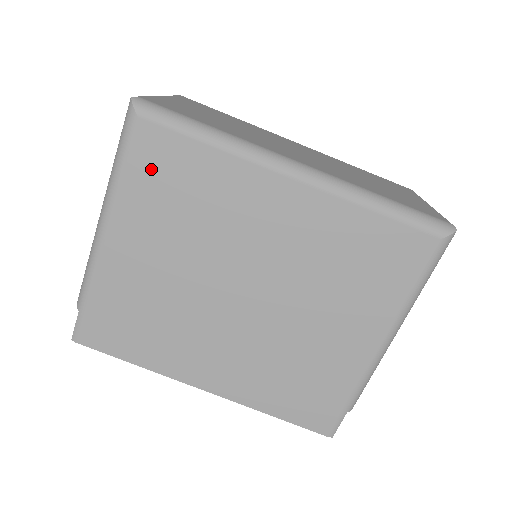
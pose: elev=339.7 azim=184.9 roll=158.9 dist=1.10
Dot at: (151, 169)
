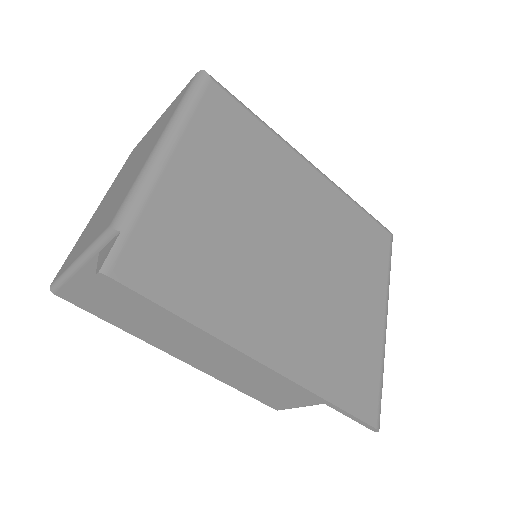
Dot at: (219, 118)
